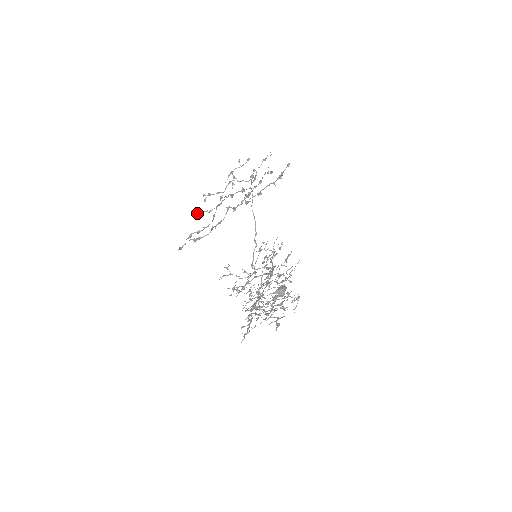
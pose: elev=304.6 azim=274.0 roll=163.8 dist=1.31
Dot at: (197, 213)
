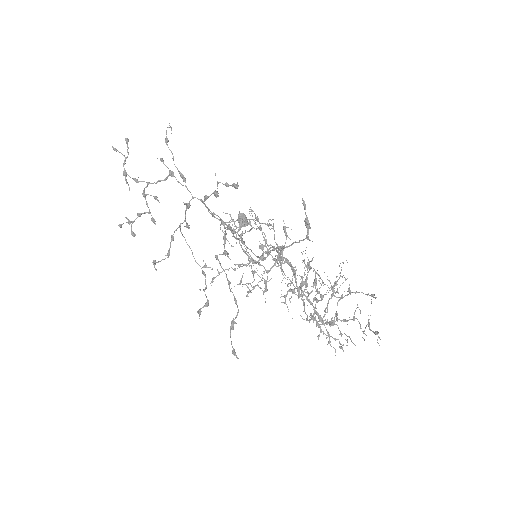
Dot at: (154, 265)
